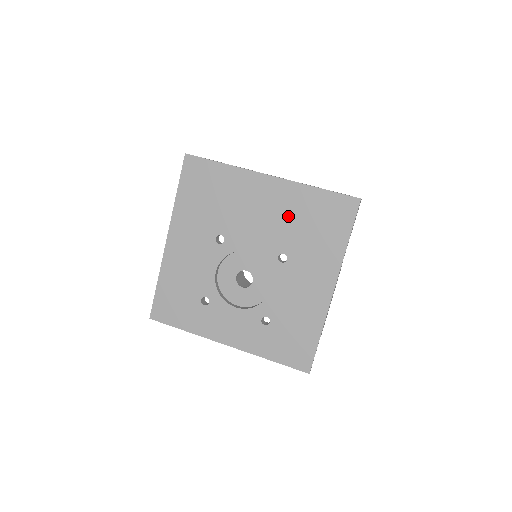
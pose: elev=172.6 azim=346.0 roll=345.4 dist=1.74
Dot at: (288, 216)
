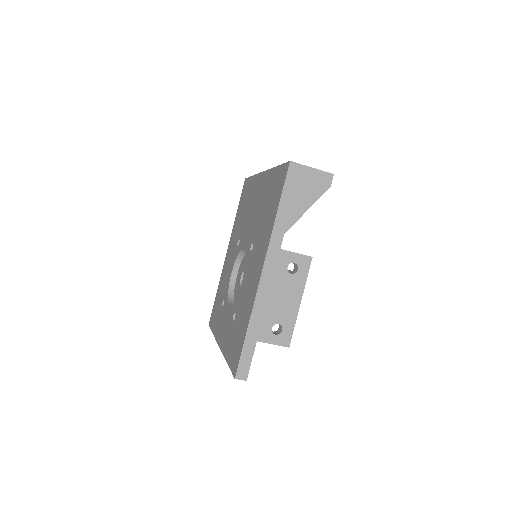
Dot at: (261, 204)
